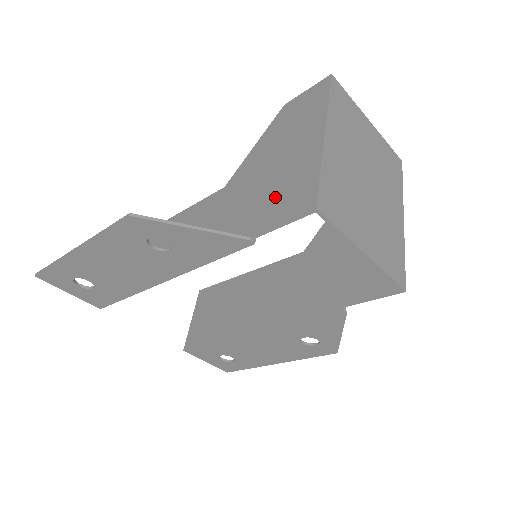
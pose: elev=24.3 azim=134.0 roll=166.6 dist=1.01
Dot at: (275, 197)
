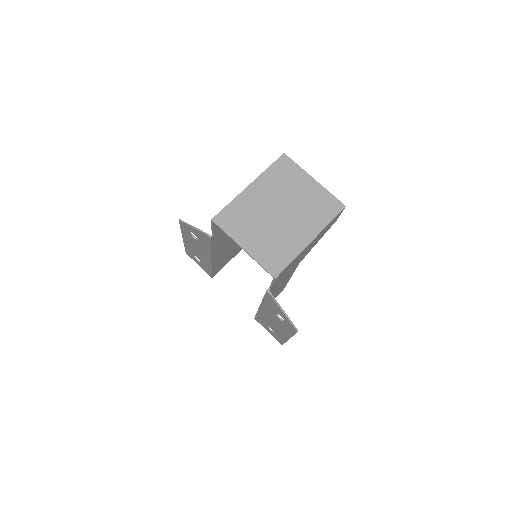
Dot at: occluded
